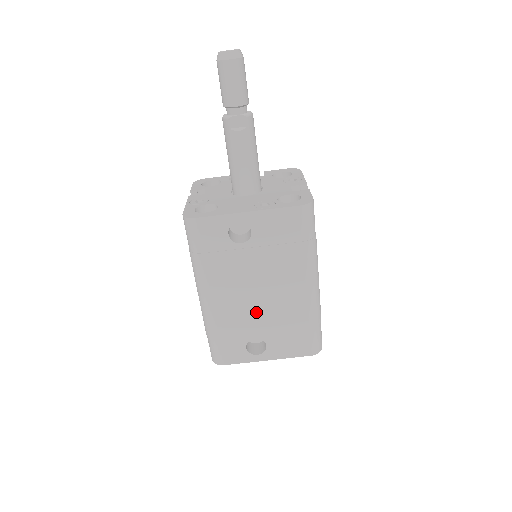
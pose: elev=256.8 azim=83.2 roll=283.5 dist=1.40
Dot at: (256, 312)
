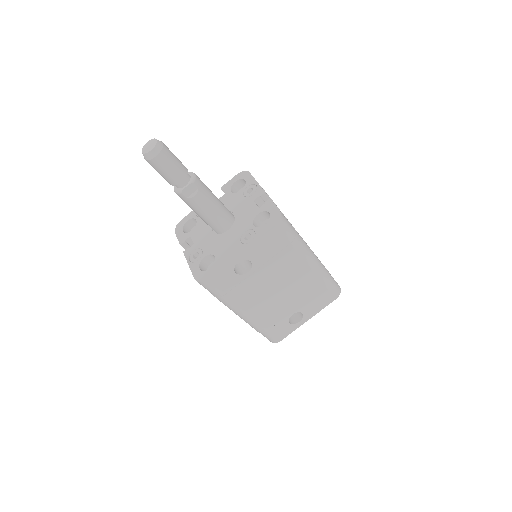
Dot at: (283, 301)
